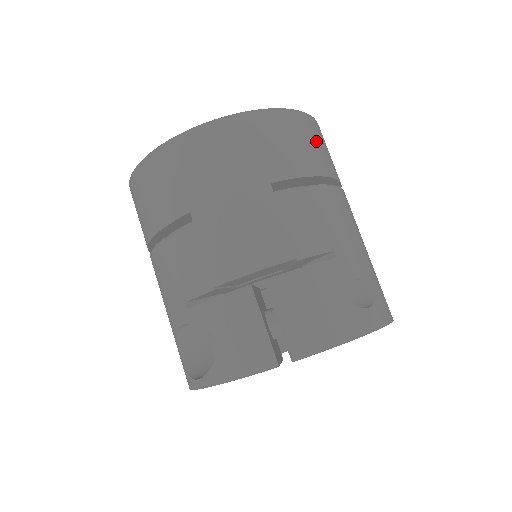
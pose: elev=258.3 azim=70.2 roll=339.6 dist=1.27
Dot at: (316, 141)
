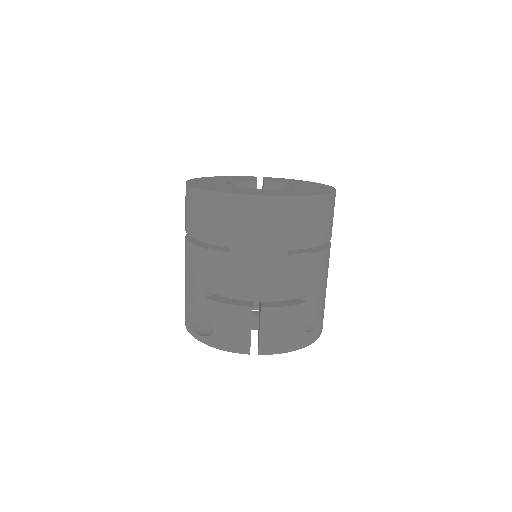
Dot at: (329, 216)
